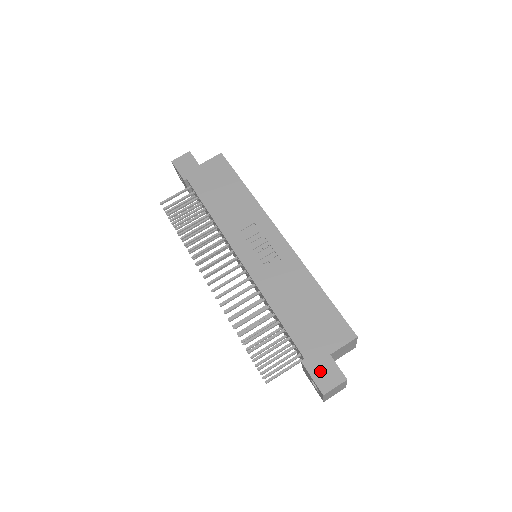
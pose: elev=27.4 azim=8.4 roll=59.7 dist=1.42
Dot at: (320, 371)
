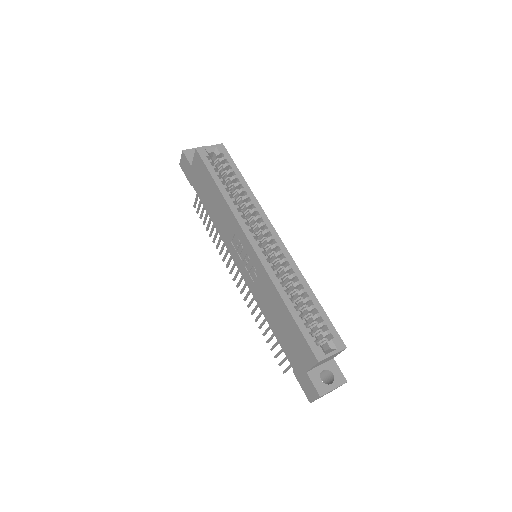
Dot at: (304, 384)
